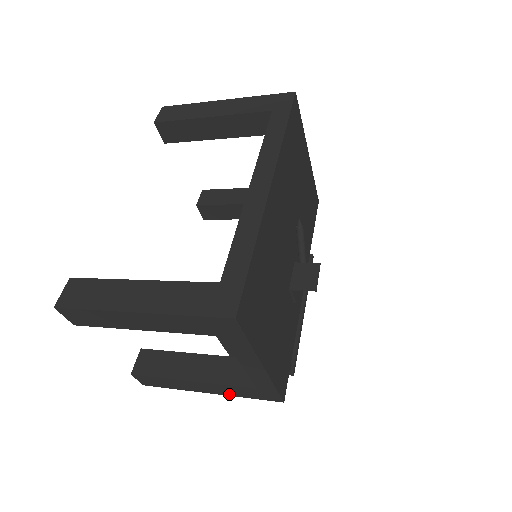
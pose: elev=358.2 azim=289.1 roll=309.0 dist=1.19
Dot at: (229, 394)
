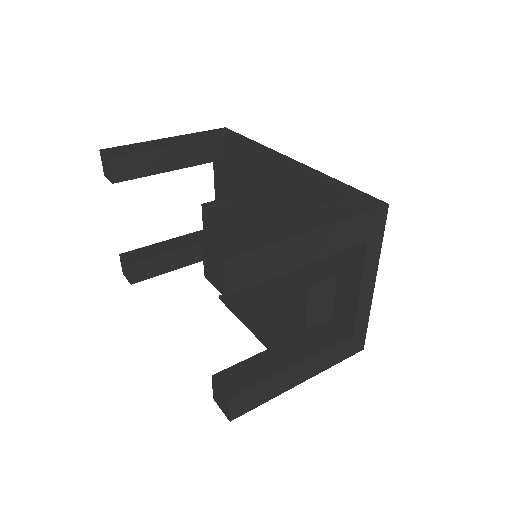
Dot at: (322, 369)
